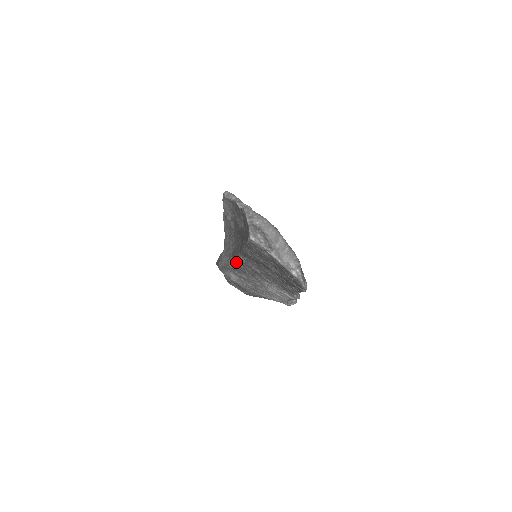
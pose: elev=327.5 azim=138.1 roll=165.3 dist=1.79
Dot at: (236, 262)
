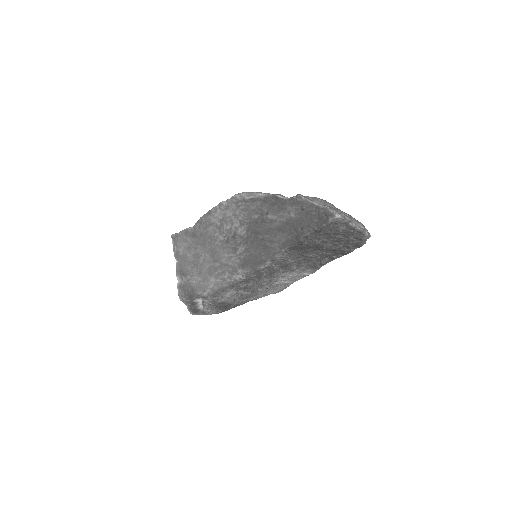
Dot at: (261, 268)
